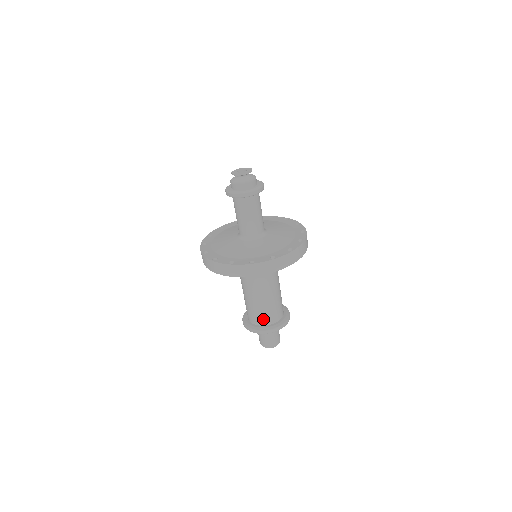
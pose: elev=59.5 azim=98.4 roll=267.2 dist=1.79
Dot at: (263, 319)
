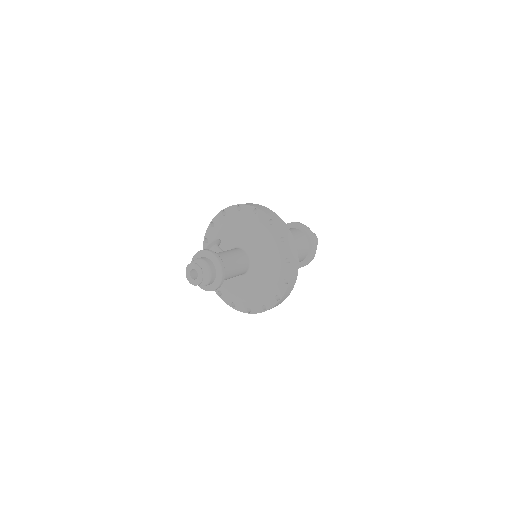
Dot at: (301, 260)
